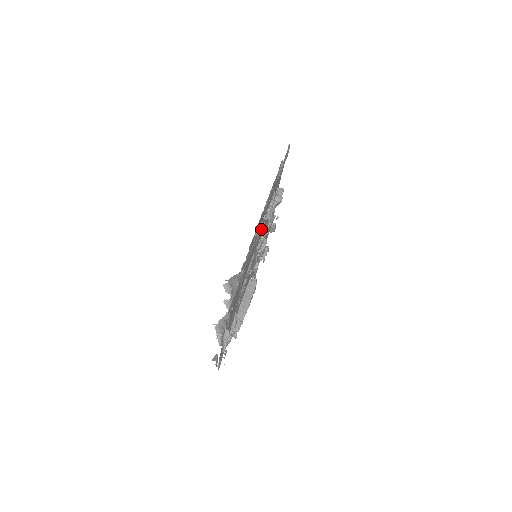
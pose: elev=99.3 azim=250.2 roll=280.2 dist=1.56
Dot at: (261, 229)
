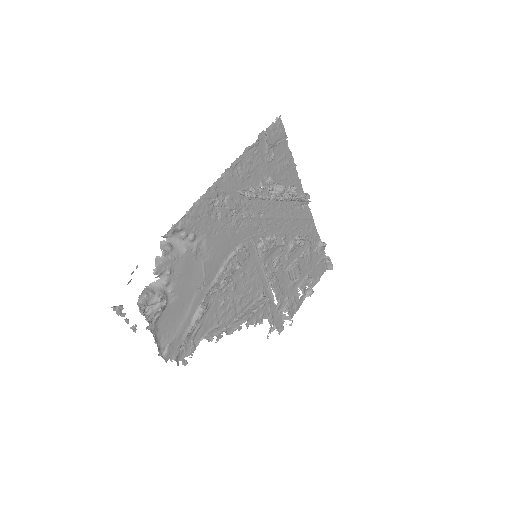
Dot at: (251, 216)
